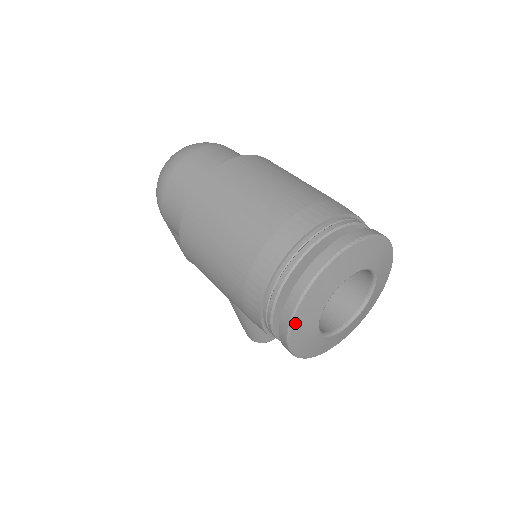
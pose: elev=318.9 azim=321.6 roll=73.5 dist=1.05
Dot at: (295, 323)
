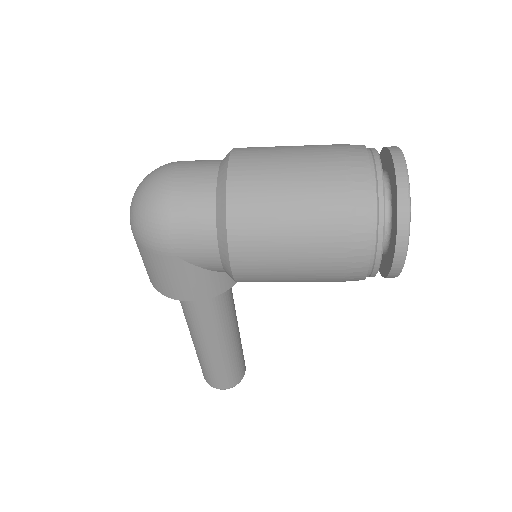
Dot at: occluded
